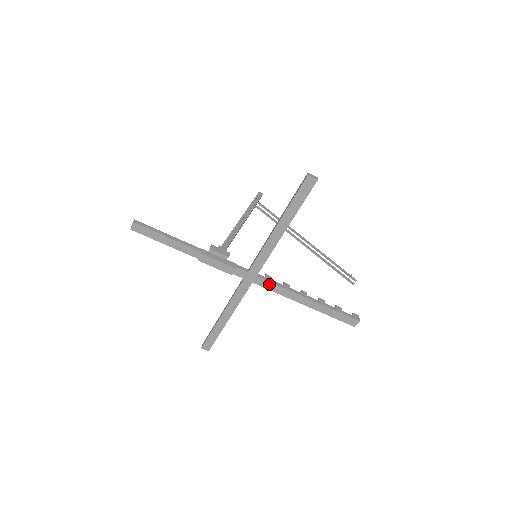
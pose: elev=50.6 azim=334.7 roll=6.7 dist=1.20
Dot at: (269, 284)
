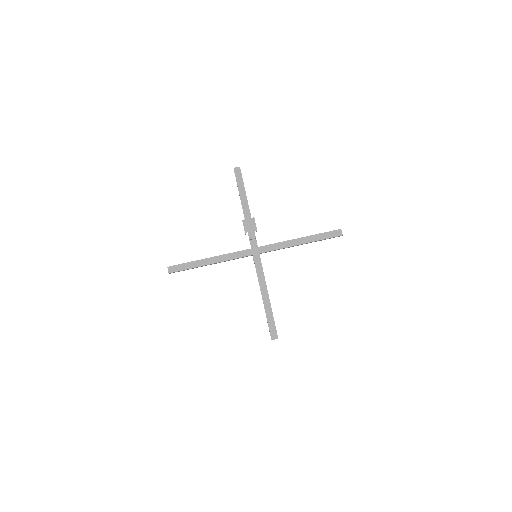
Dot at: (260, 265)
